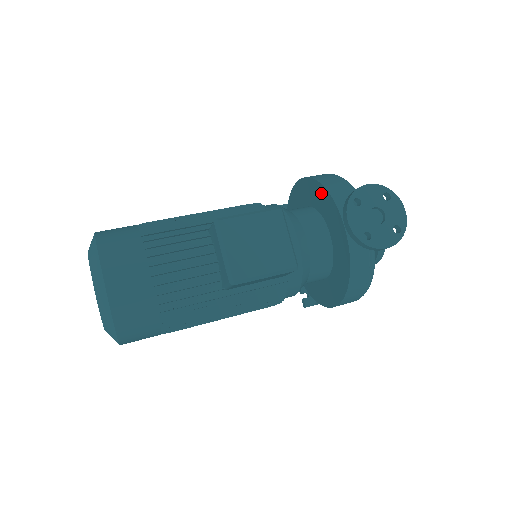
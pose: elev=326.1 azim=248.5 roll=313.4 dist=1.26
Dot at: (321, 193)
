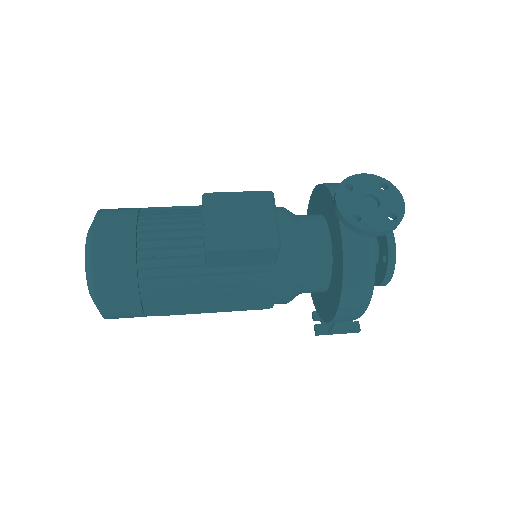
Dot at: (324, 194)
